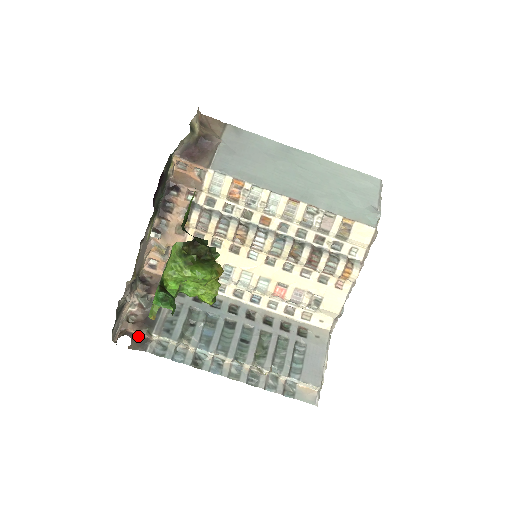
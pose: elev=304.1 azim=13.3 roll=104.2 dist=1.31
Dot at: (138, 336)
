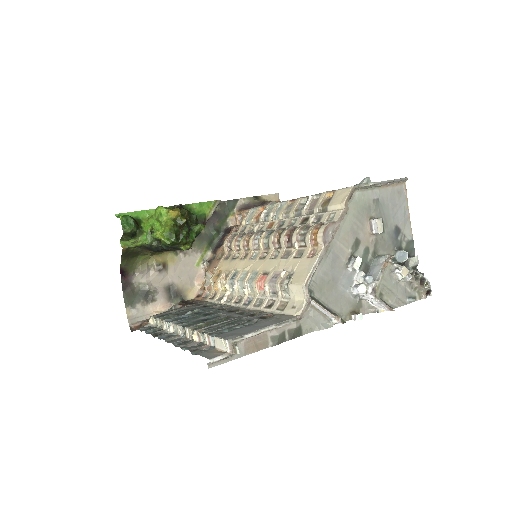
Dot at: occluded
